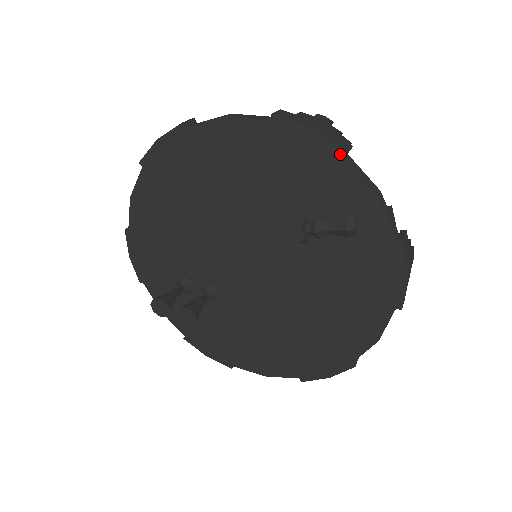
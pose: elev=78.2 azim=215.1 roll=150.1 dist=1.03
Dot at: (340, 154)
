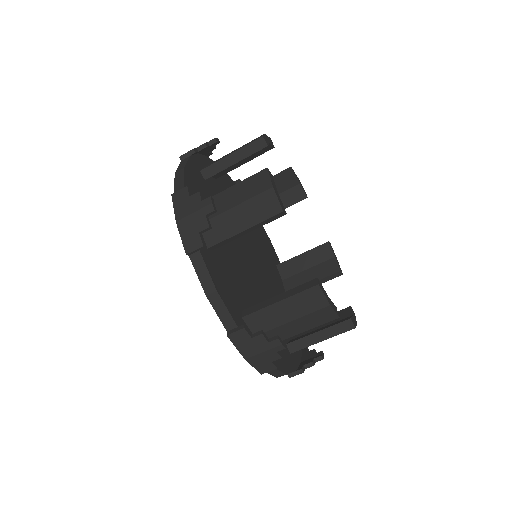
Dot at: (259, 369)
